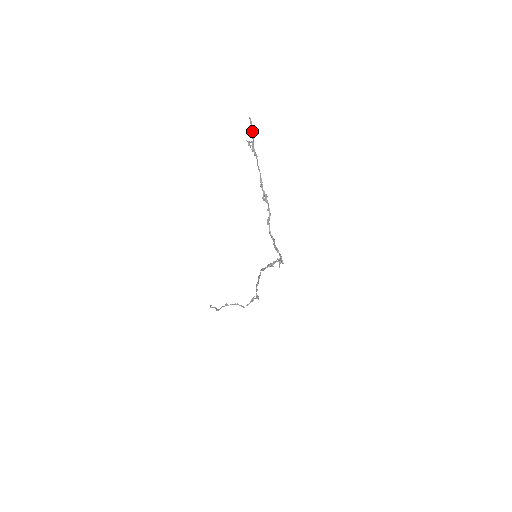
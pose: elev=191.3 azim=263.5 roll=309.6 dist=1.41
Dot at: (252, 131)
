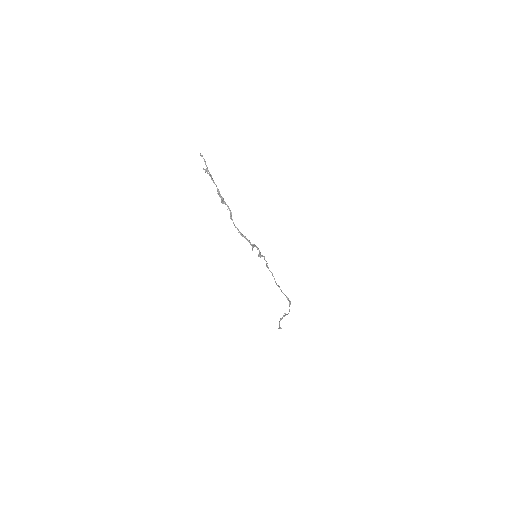
Dot at: (205, 161)
